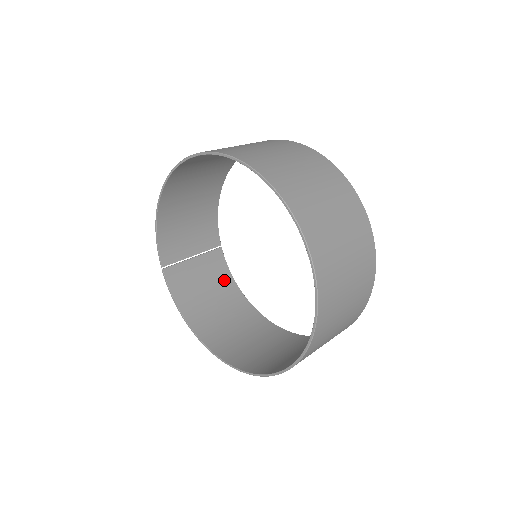
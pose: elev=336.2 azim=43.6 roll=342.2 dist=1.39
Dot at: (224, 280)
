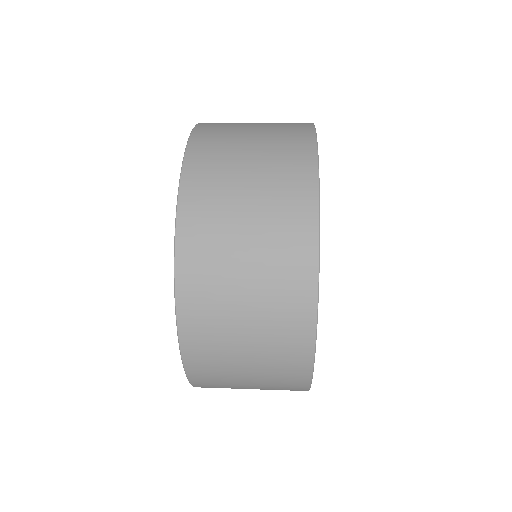
Dot at: occluded
